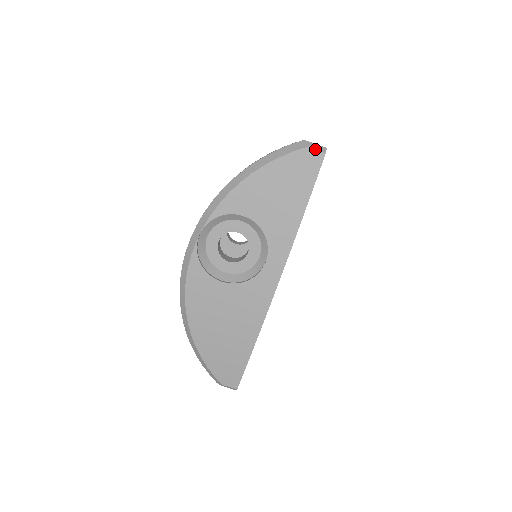
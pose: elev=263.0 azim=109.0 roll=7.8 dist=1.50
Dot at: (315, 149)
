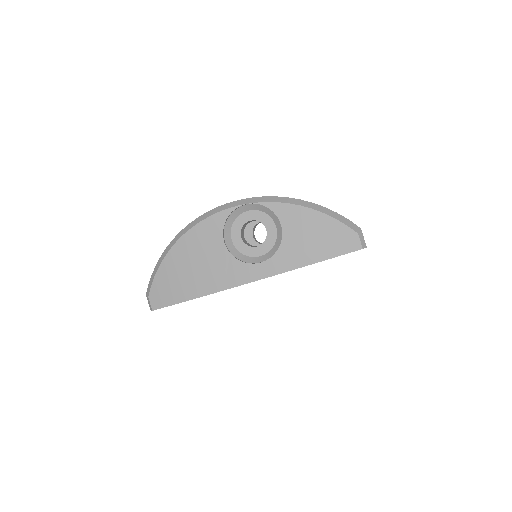
Dot at: (360, 240)
